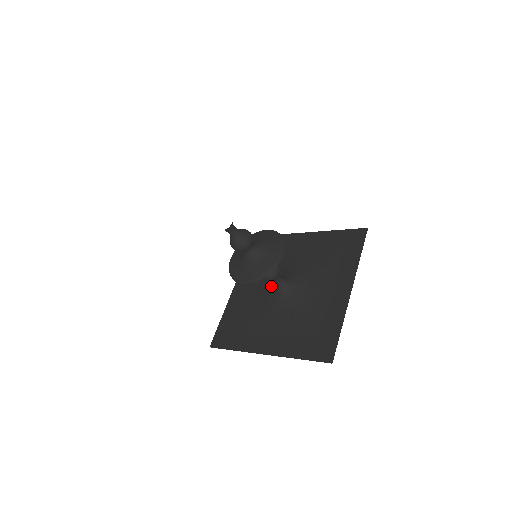
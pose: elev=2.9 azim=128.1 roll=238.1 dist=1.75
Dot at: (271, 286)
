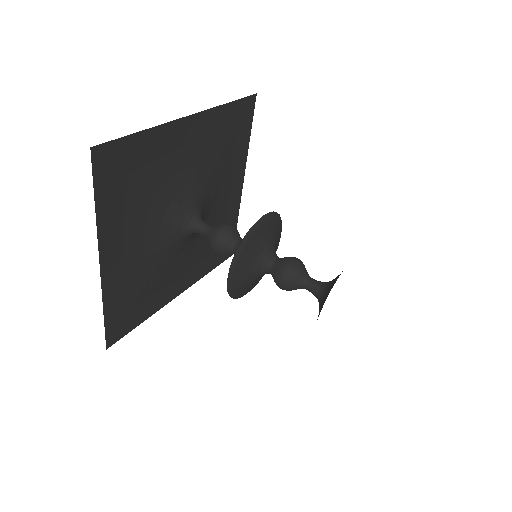
Dot at: occluded
